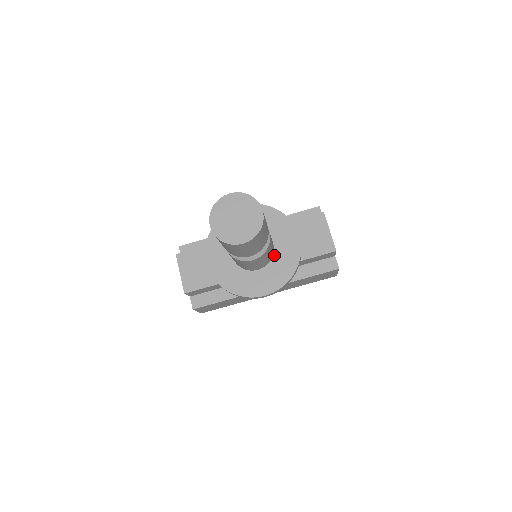
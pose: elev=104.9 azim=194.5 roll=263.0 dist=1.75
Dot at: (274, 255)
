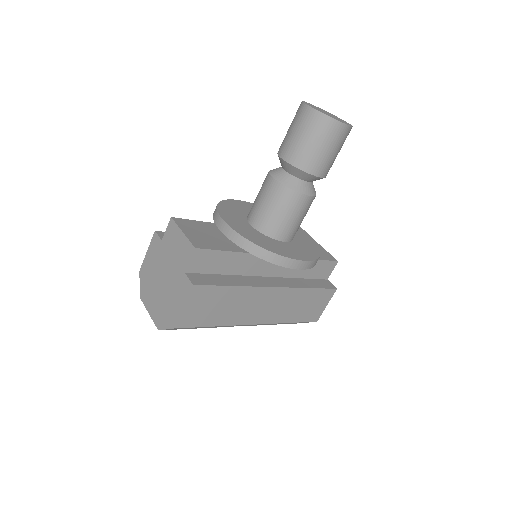
Dot at: (294, 237)
